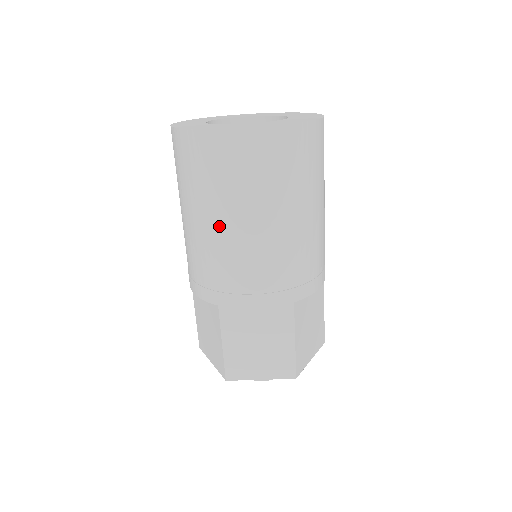
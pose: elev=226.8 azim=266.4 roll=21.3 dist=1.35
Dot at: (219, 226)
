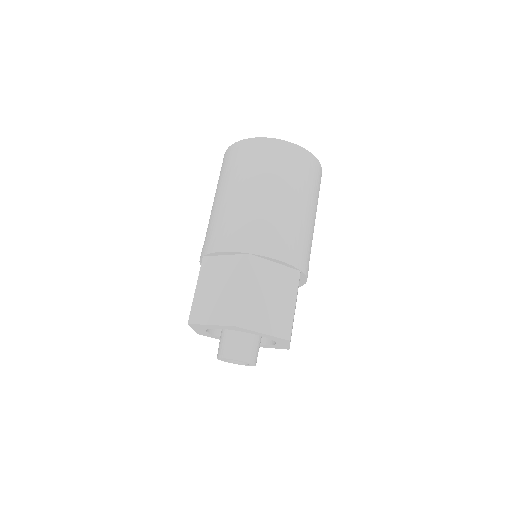
Dot at: (268, 195)
